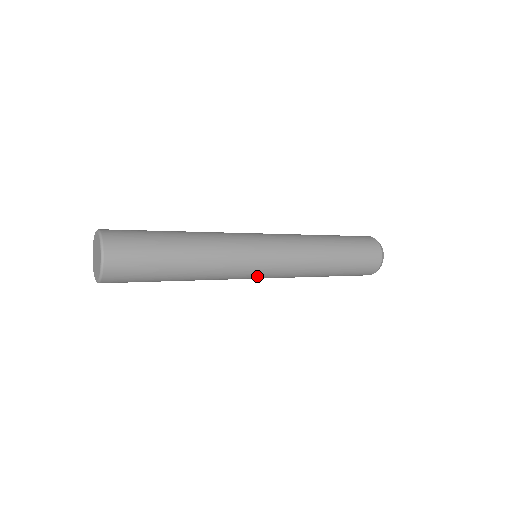
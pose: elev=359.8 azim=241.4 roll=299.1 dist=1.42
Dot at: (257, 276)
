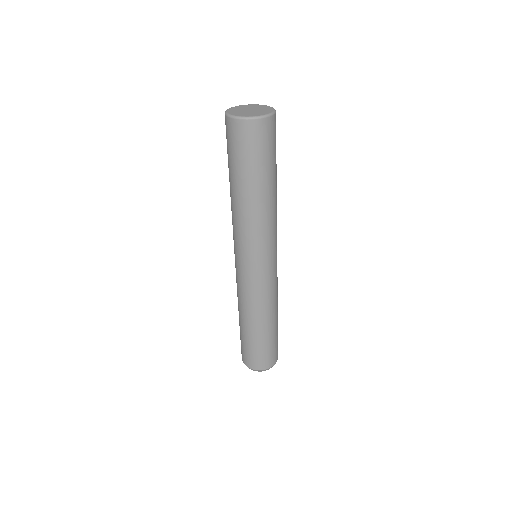
Dot at: (273, 259)
